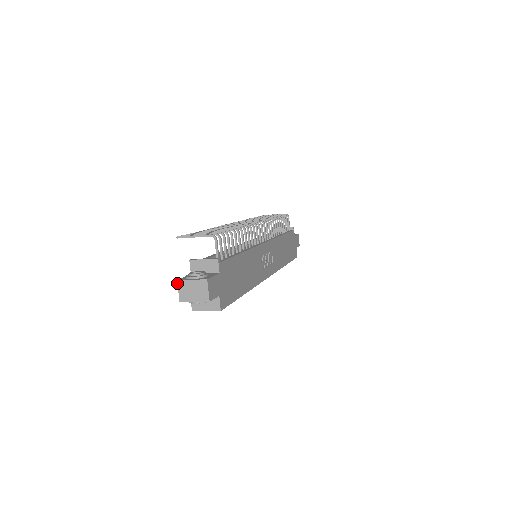
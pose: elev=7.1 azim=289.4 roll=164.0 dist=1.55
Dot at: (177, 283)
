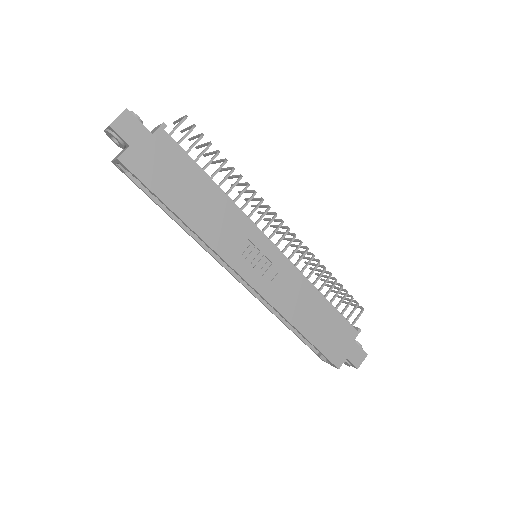
Dot at: occluded
